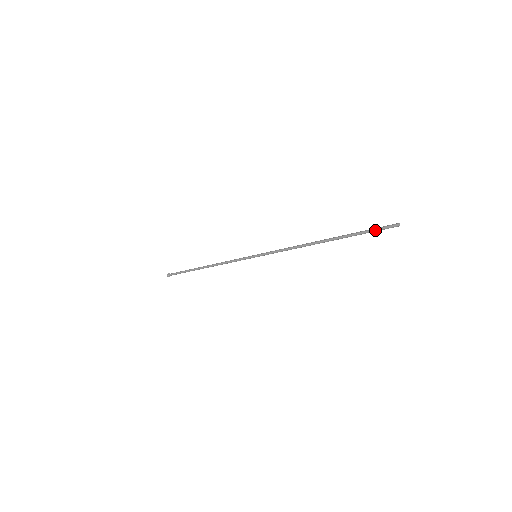
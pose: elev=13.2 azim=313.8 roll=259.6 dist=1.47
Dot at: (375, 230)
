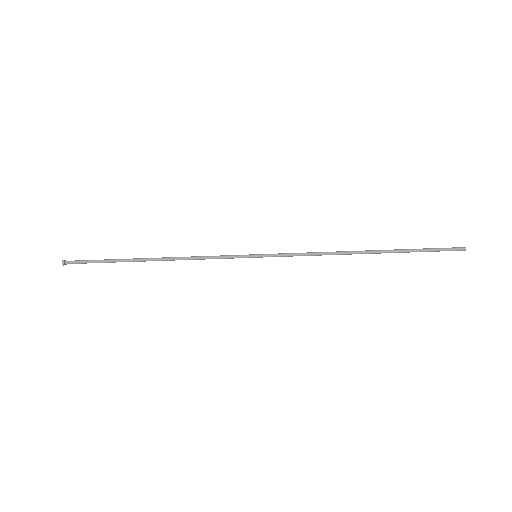
Dot at: (438, 249)
